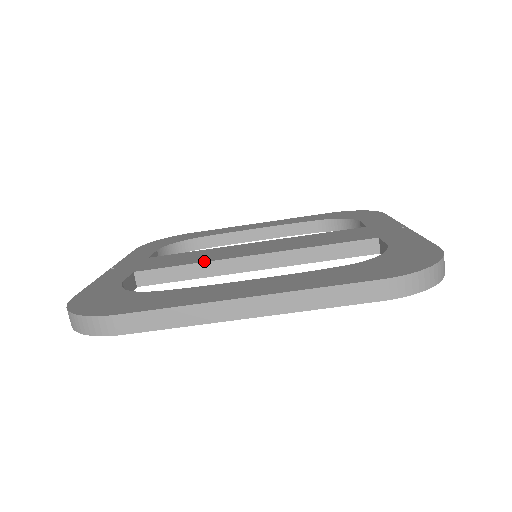
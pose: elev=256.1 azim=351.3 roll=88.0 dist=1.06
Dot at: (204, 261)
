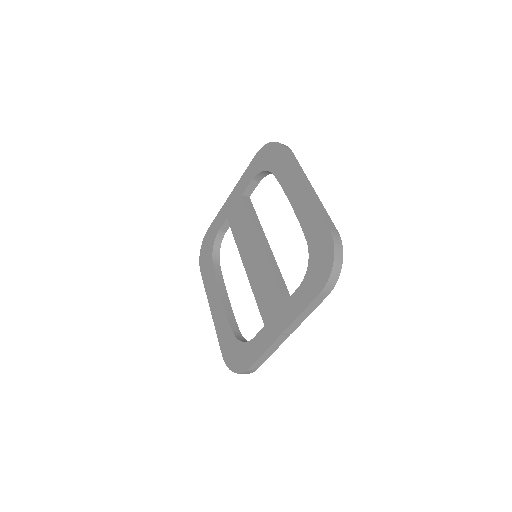
Dot at: (237, 244)
